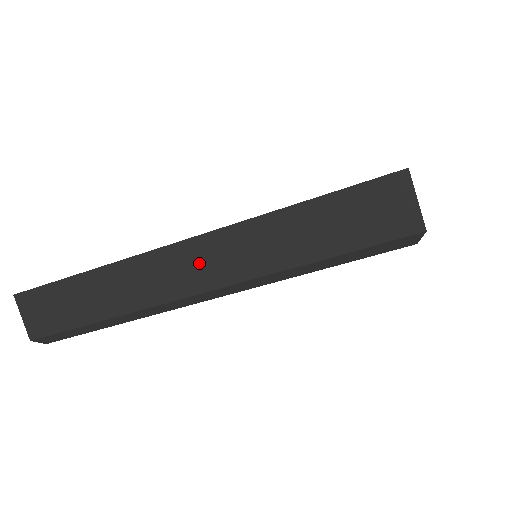
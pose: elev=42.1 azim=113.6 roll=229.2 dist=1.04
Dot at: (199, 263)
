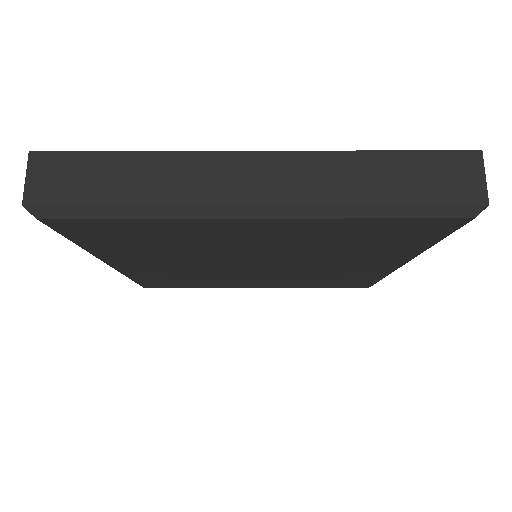
Dot at: (266, 176)
